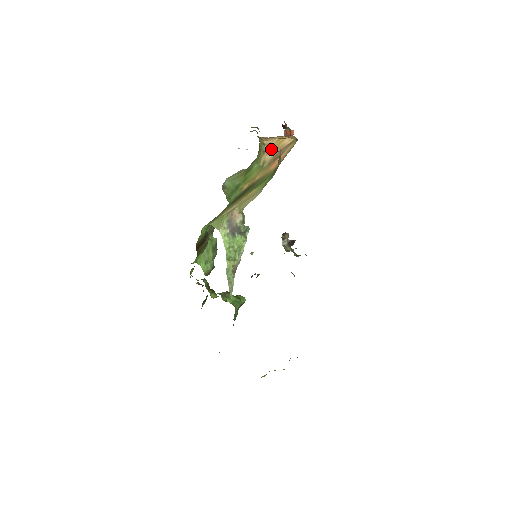
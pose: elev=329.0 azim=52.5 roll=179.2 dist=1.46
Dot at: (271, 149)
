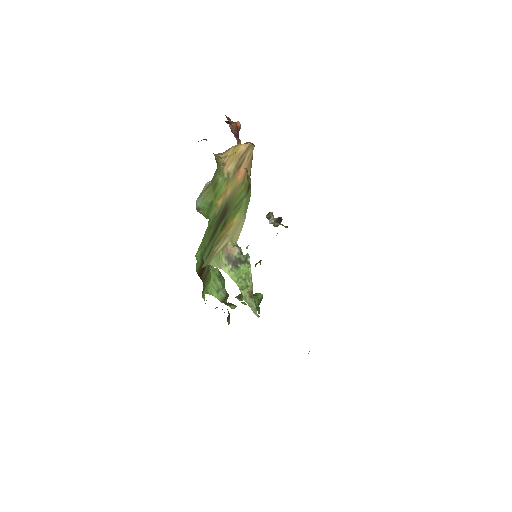
Dot at: (230, 160)
